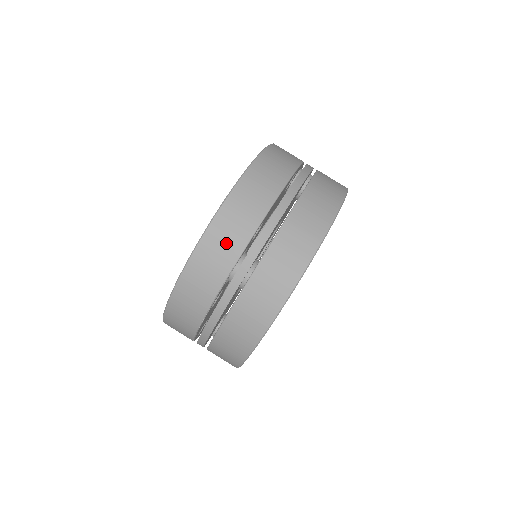
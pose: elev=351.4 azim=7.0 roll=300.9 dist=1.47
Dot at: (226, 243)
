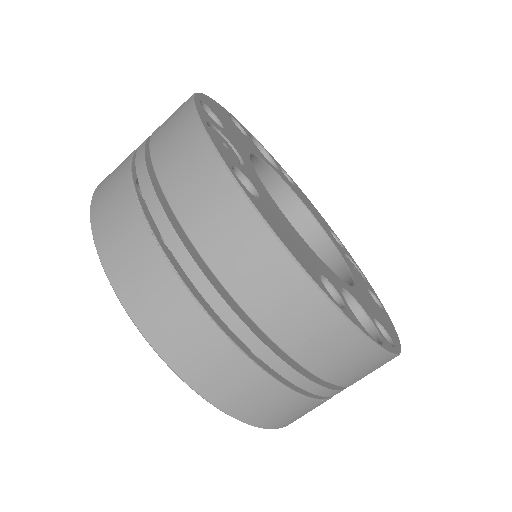
Dot at: (112, 184)
